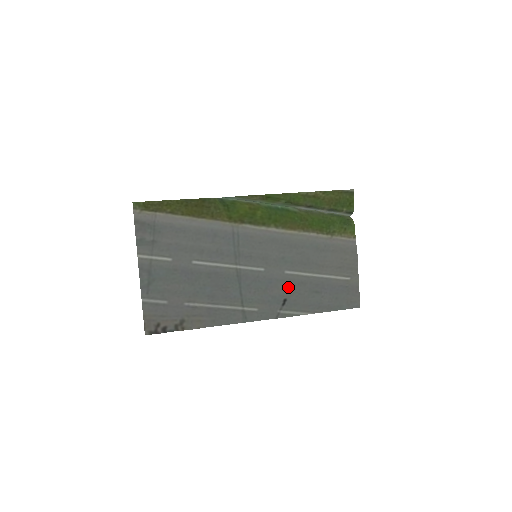
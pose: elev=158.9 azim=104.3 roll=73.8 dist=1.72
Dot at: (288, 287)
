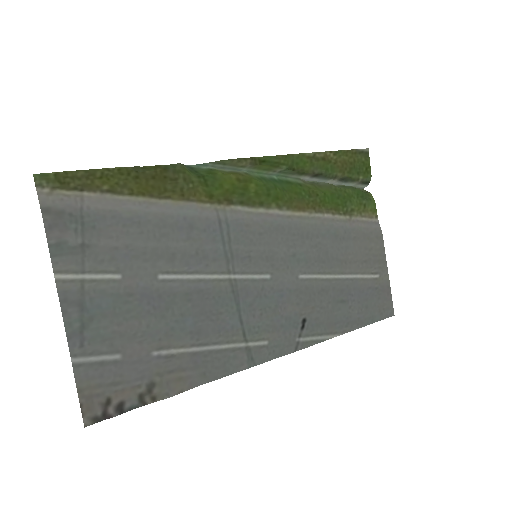
Dot at: (306, 299)
